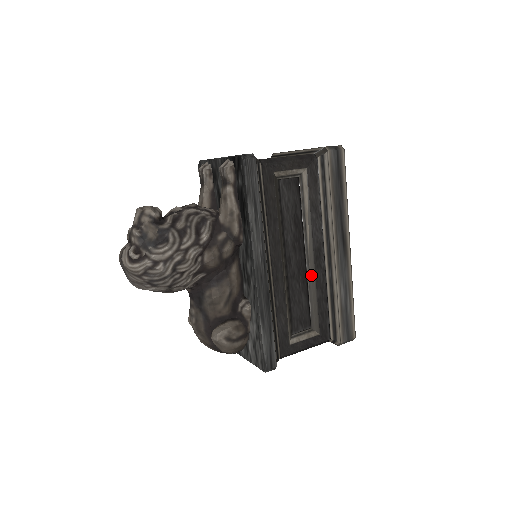
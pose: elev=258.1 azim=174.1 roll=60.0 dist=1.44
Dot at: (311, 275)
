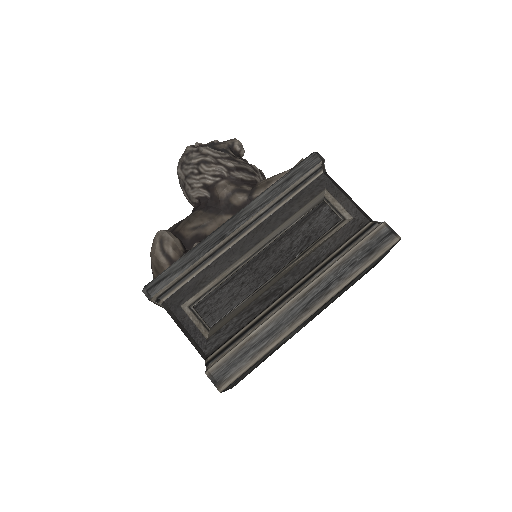
Dot at: (262, 290)
